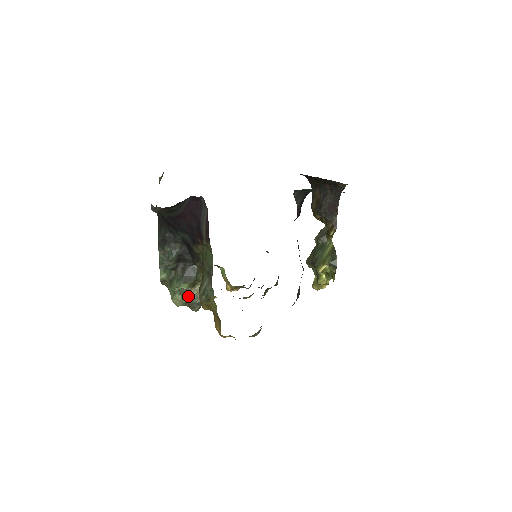
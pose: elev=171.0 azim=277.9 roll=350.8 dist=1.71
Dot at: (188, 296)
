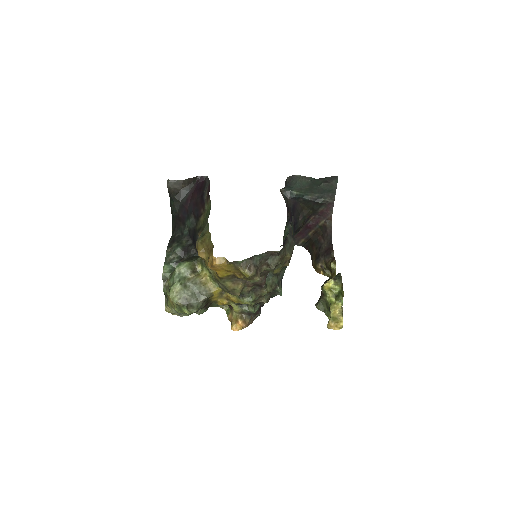
Dot at: (187, 281)
